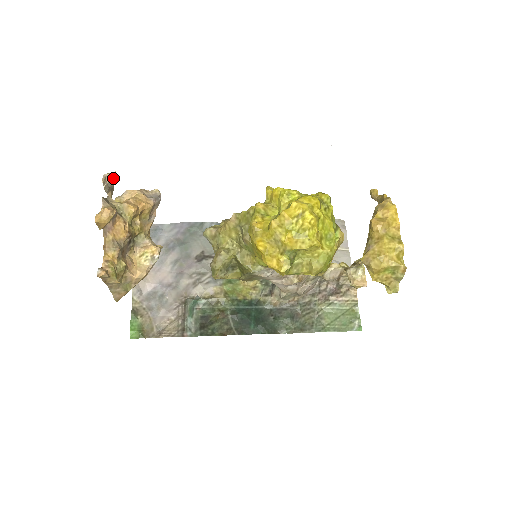
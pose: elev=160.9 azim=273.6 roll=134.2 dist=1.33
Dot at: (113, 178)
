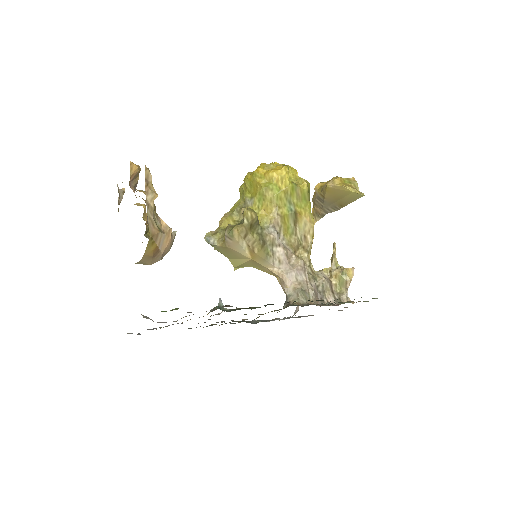
Dot at: (123, 191)
